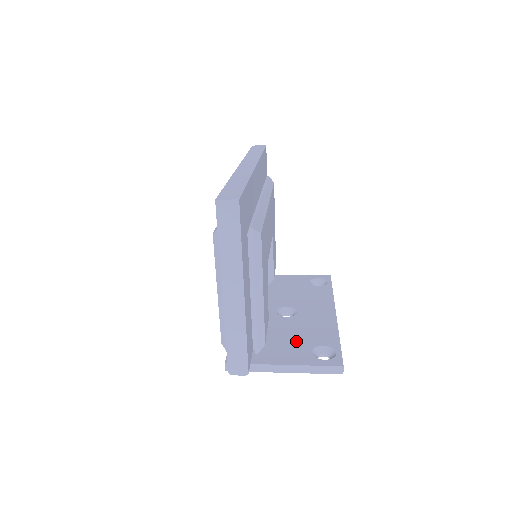
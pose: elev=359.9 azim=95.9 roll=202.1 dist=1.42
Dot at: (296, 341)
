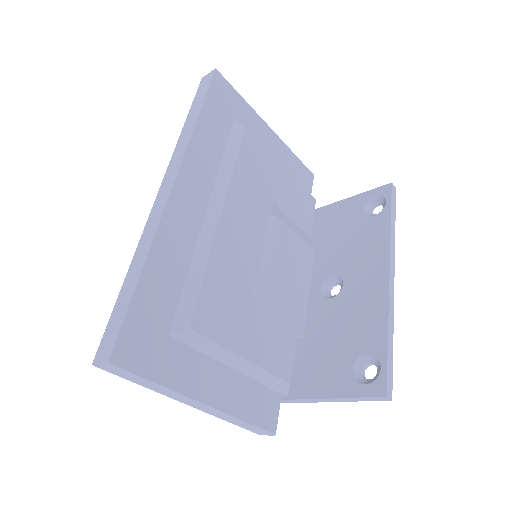
Dot at: (336, 349)
